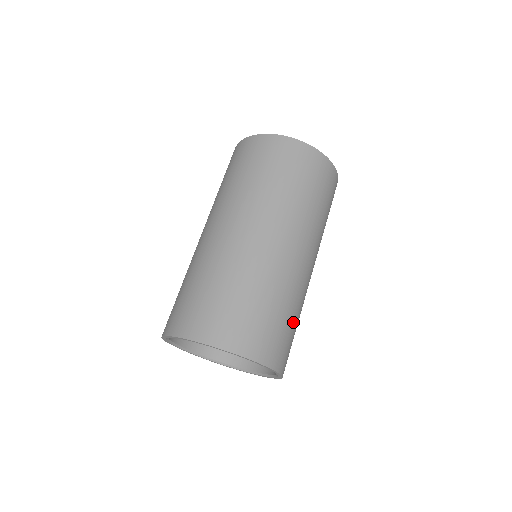
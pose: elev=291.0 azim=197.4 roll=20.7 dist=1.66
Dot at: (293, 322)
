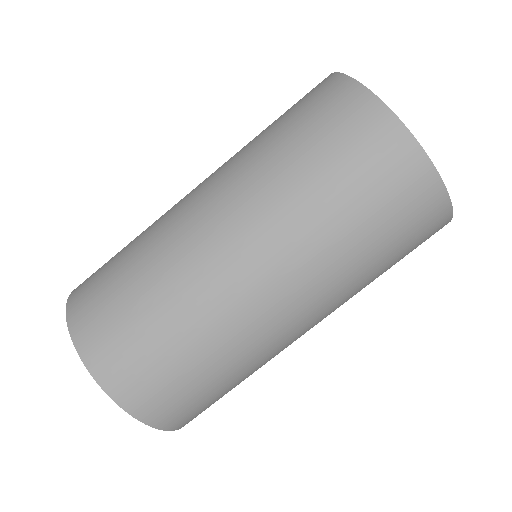
Dot at: (200, 370)
